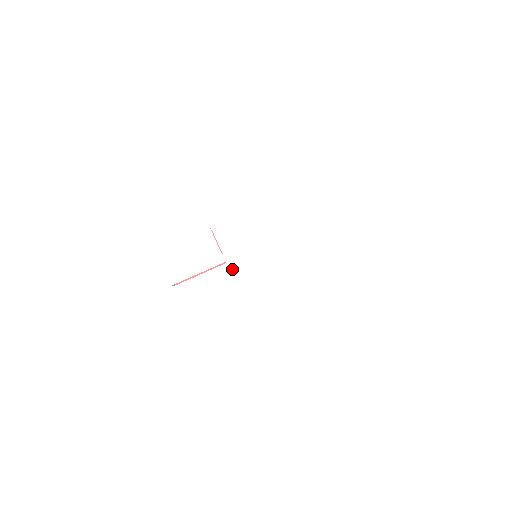
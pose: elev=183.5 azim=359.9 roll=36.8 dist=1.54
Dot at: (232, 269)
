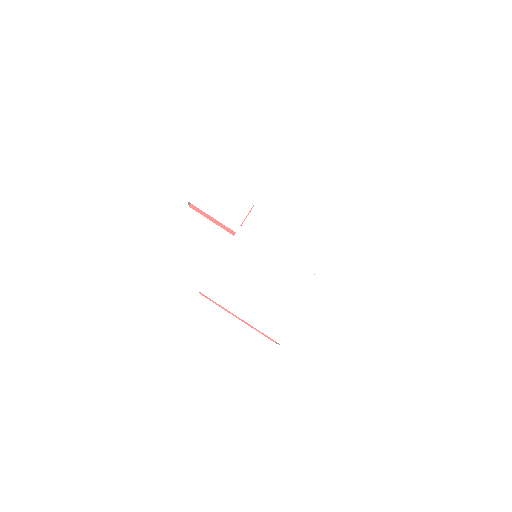
Dot at: (234, 242)
